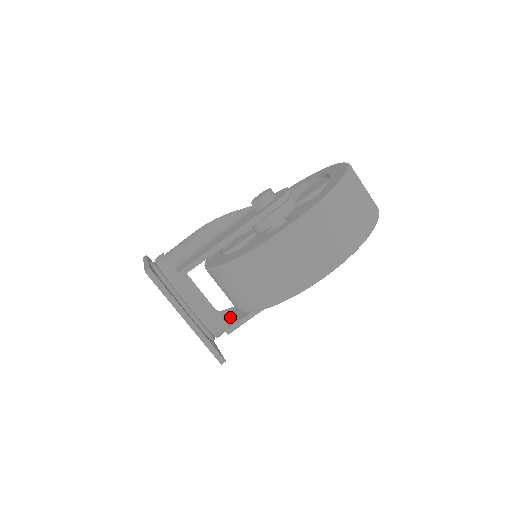
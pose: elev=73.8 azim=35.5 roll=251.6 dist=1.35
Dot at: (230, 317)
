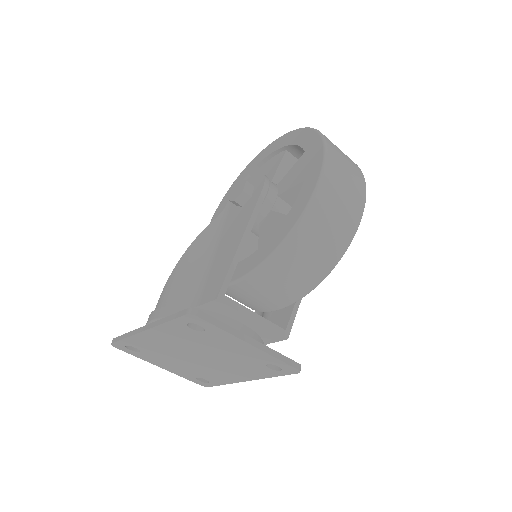
Dot at: occluded
